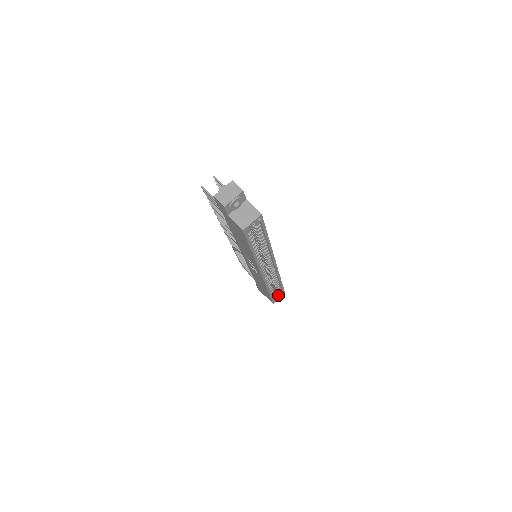
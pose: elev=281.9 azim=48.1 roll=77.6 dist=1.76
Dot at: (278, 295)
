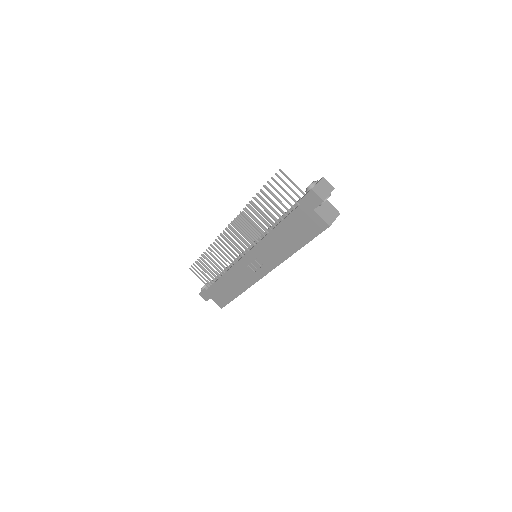
Dot at: occluded
